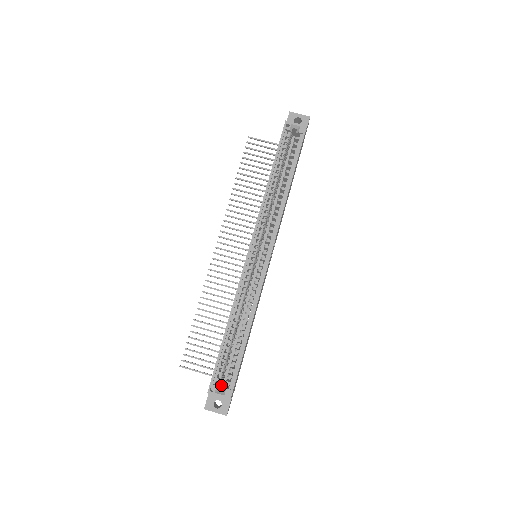
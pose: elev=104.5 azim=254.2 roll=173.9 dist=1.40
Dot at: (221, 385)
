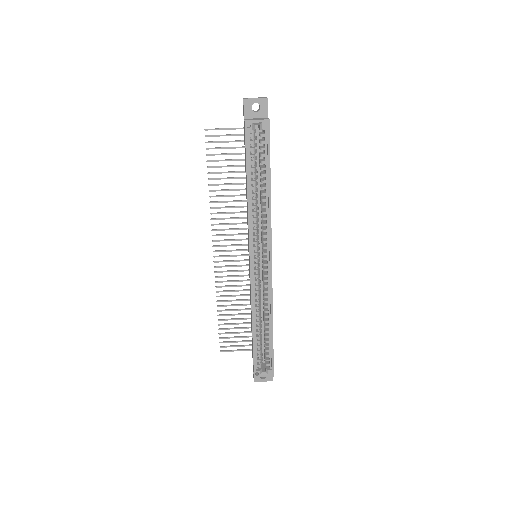
Dot at: occluded
